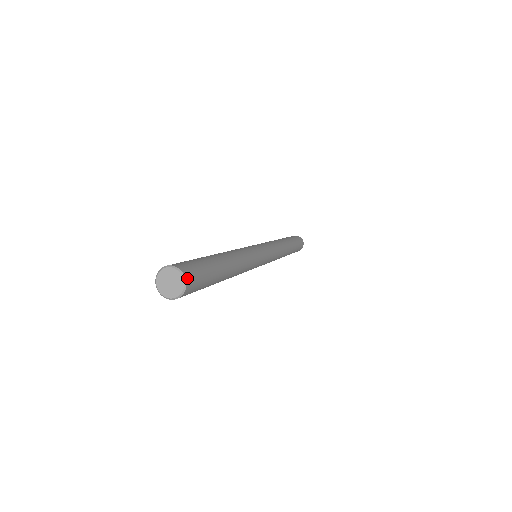
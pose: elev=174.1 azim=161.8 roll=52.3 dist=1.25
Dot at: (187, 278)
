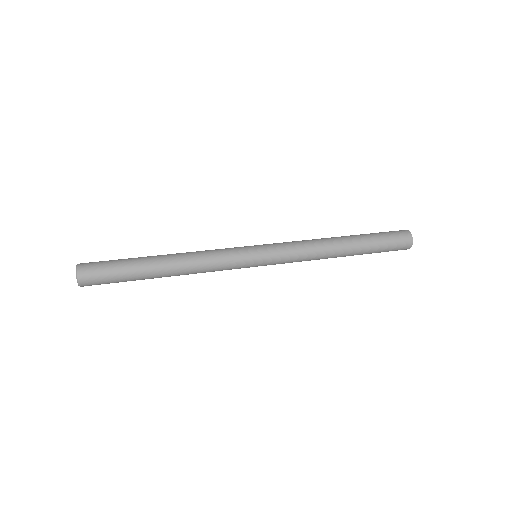
Dot at: (82, 286)
